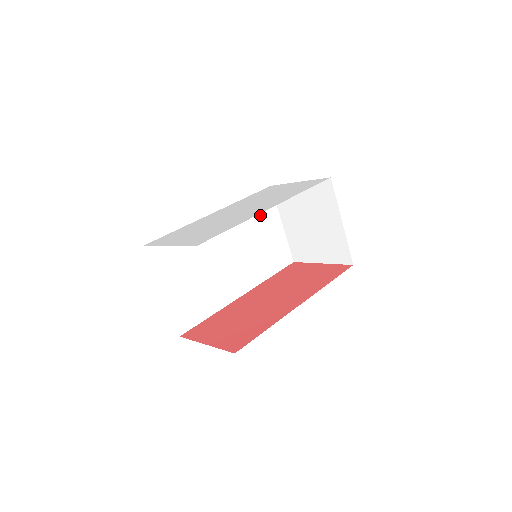
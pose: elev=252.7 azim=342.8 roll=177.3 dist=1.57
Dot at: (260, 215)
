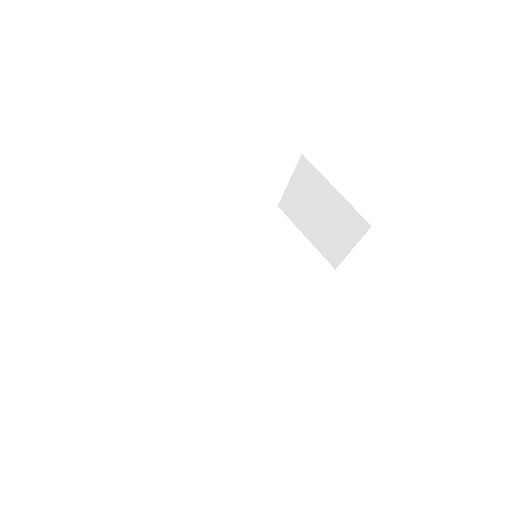
Dot at: (273, 234)
